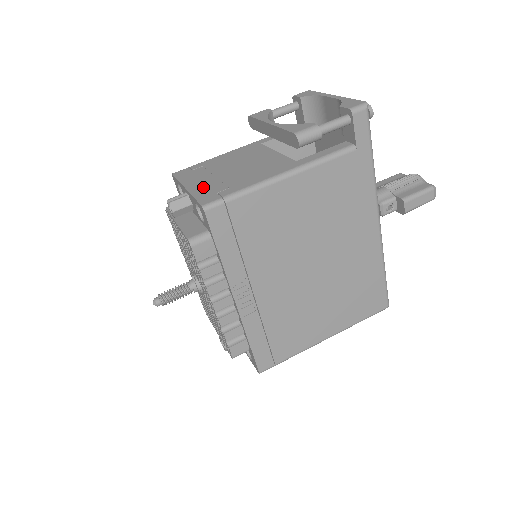
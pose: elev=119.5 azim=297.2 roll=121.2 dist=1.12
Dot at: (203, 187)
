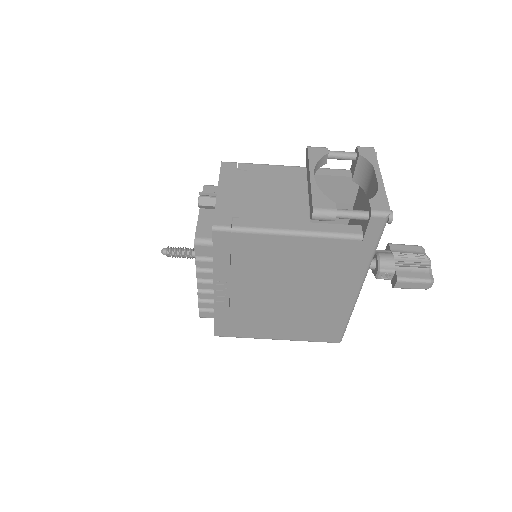
Dot at: (229, 201)
